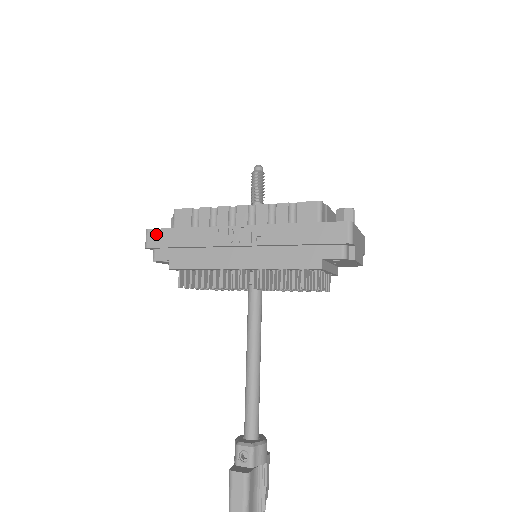
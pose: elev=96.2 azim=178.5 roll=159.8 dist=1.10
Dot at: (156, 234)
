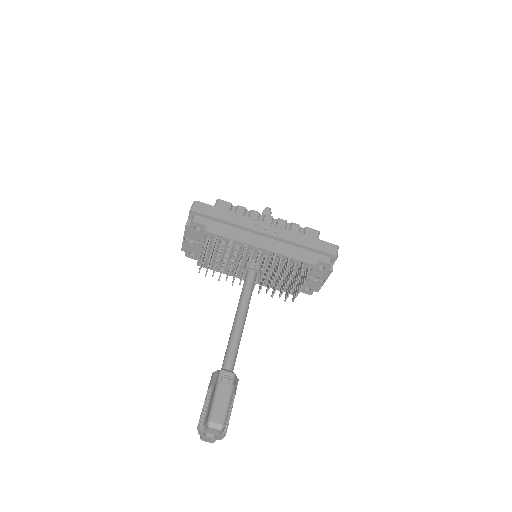
Dot at: (203, 206)
